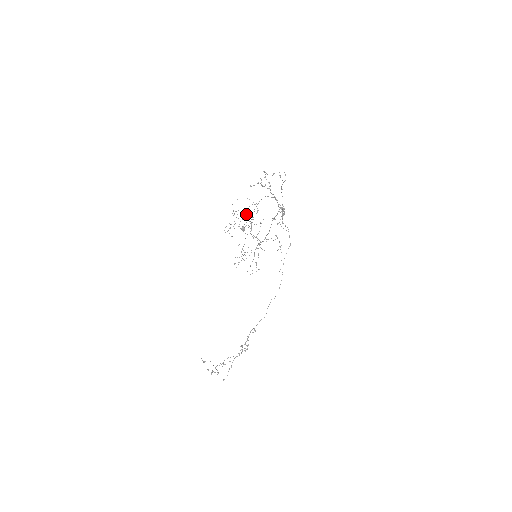
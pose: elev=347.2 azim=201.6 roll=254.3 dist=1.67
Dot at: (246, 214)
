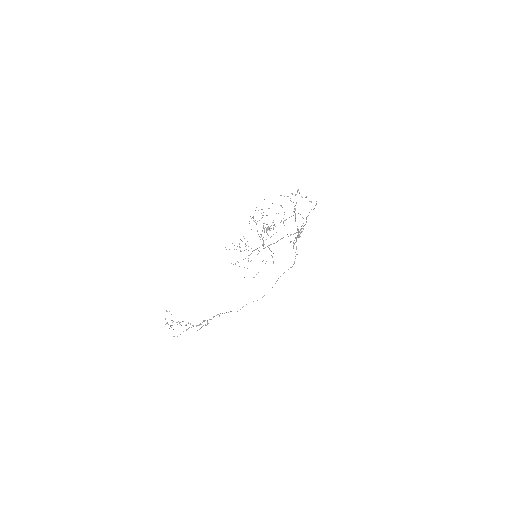
Dot at: occluded
